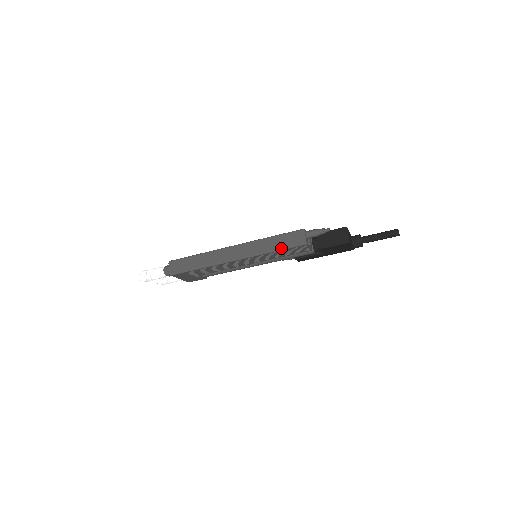
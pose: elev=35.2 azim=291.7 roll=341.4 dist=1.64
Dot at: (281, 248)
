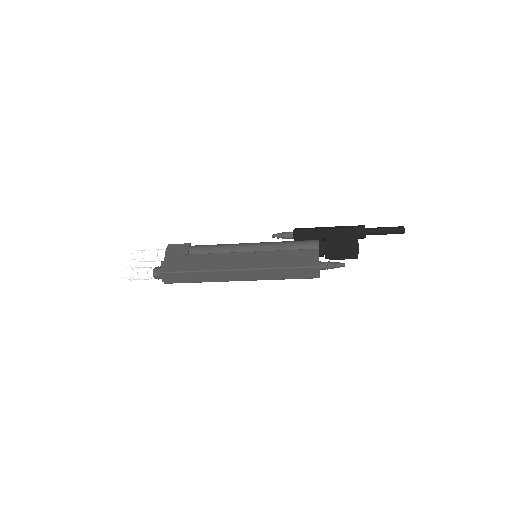
Dot at: occluded
